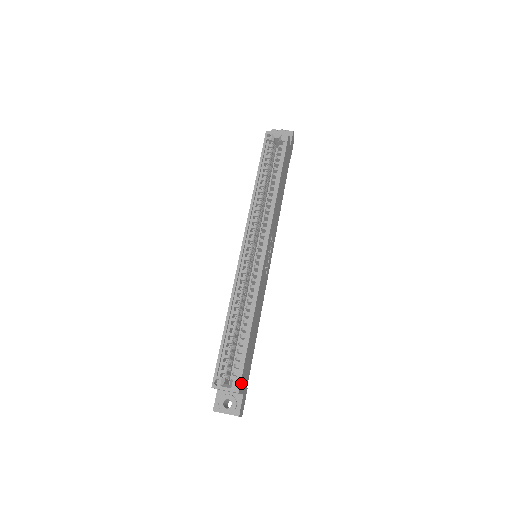
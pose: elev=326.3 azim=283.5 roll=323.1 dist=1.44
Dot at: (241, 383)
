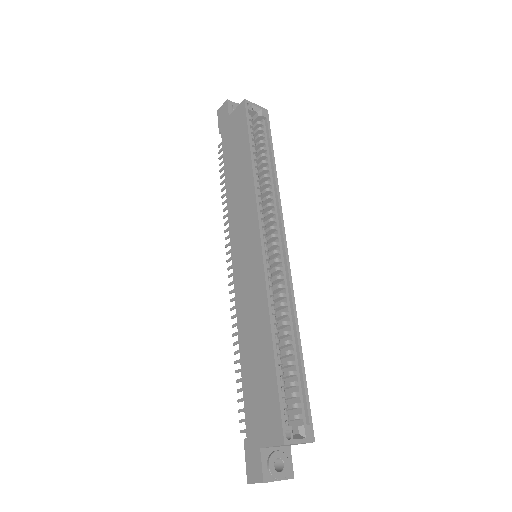
Dot at: (308, 428)
